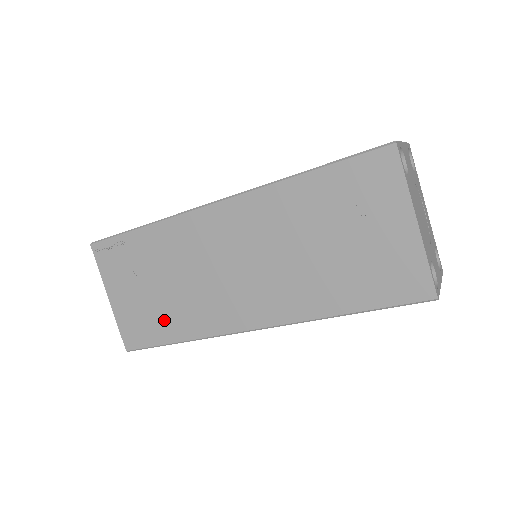
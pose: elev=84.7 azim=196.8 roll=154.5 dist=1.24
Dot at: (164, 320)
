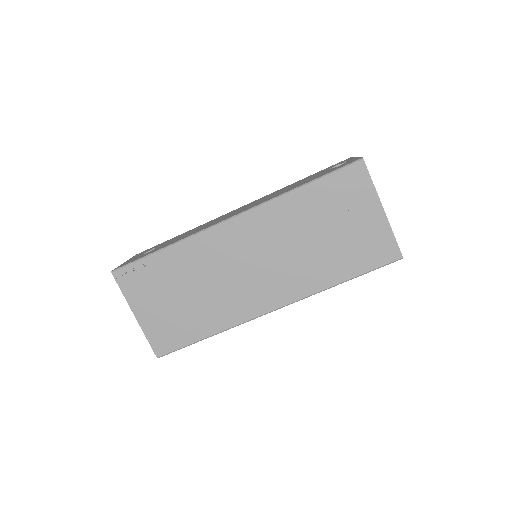
Dot at: (193, 322)
